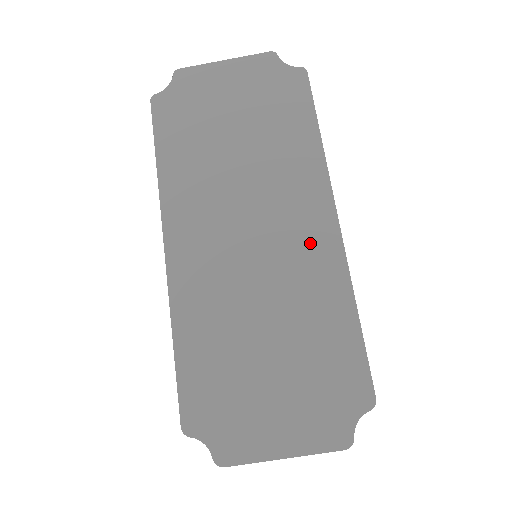
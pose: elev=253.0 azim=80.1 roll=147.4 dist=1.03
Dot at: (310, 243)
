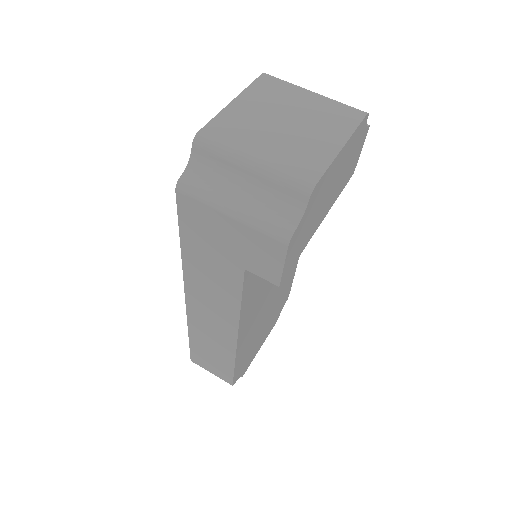
Dot at: occluded
